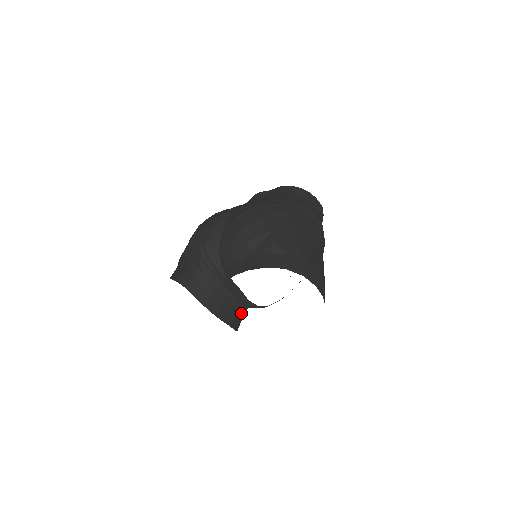
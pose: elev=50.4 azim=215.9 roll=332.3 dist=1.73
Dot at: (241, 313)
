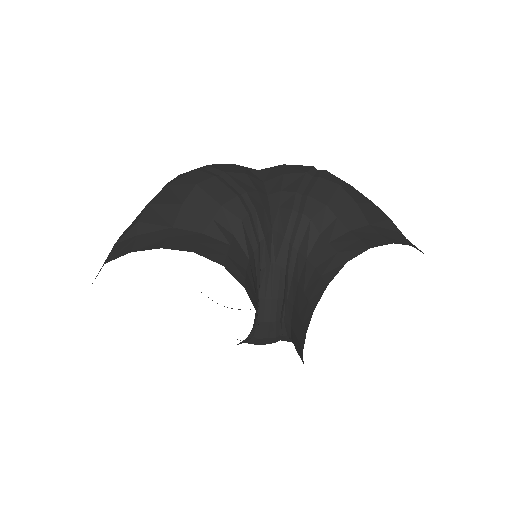
Dot at: occluded
